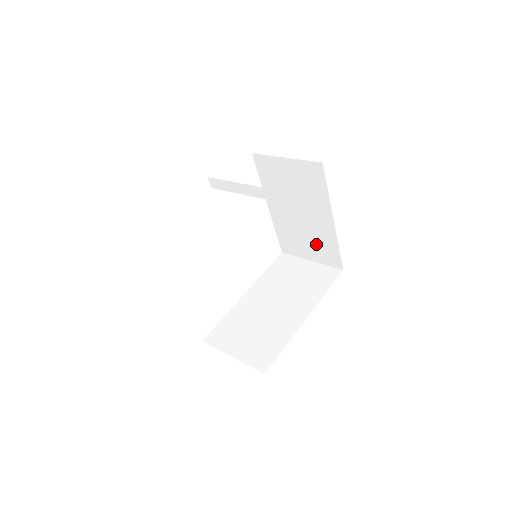
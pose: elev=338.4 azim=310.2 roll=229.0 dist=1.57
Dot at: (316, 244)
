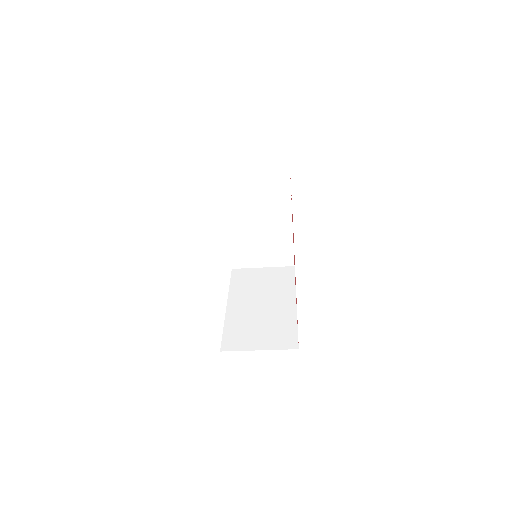
Dot at: (271, 249)
